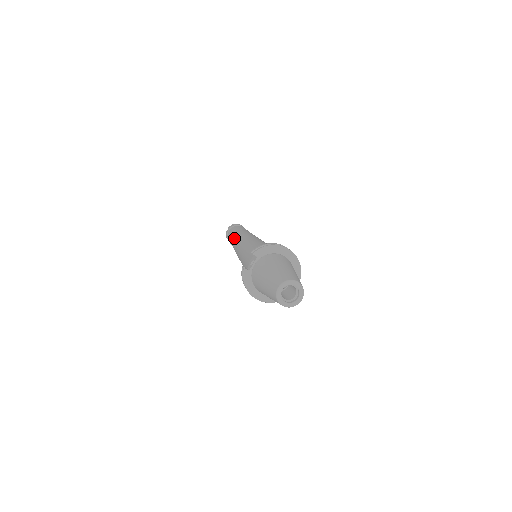
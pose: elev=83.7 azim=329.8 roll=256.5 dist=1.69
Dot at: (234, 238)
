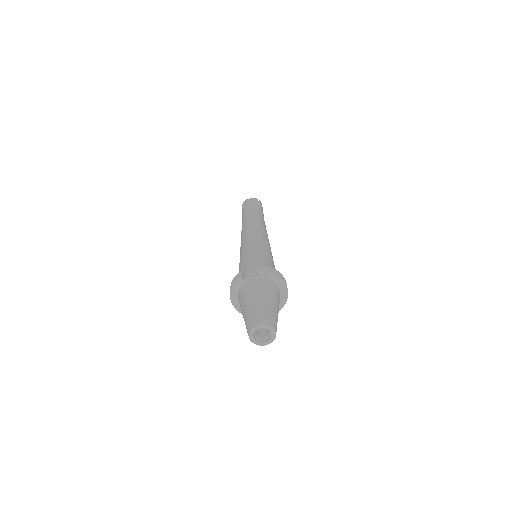
Dot at: (249, 219)
